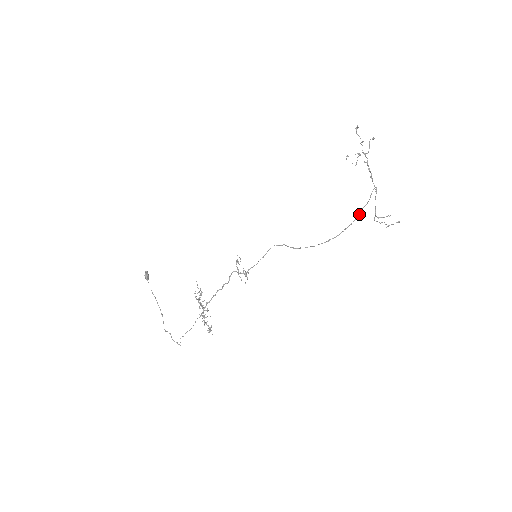
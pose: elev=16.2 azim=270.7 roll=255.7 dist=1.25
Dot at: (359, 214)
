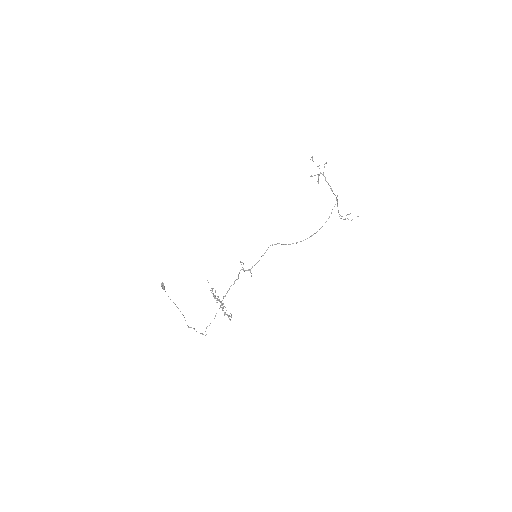
Dot at: occluded
